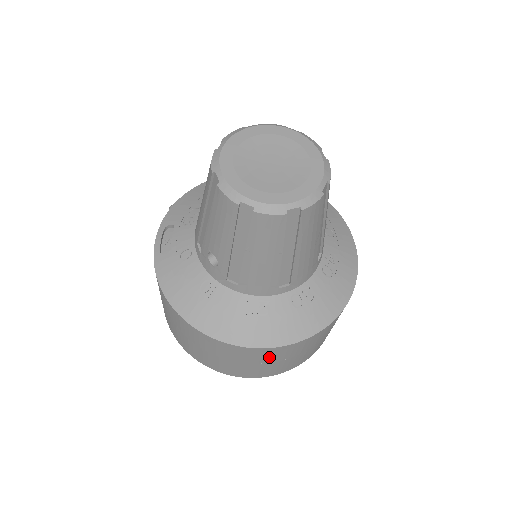
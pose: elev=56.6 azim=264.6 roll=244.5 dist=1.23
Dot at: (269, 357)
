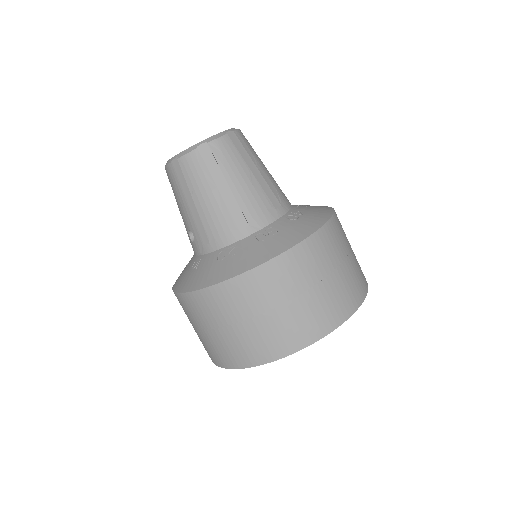
Dot at: (254, 298)
